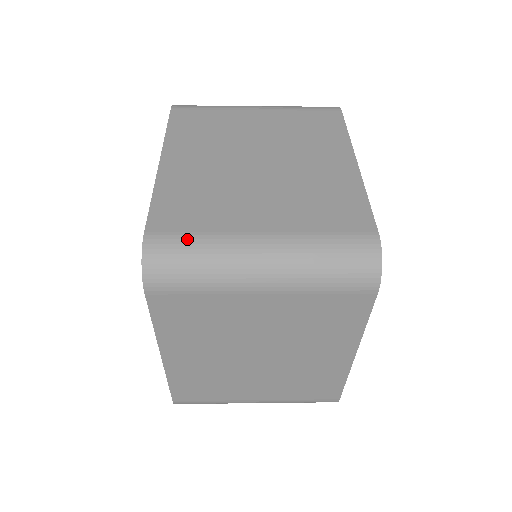
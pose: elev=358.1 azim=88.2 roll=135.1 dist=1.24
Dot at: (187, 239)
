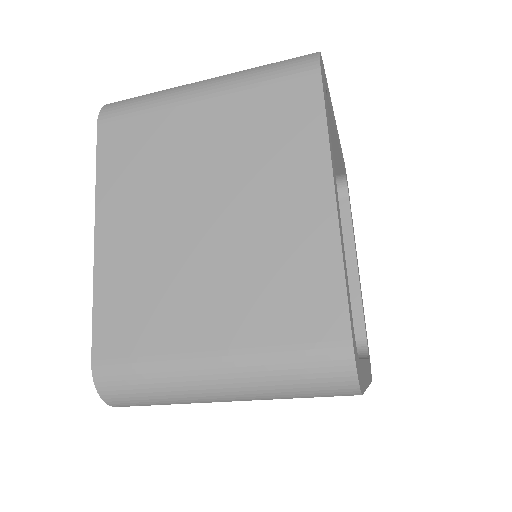
Dot at: (134, 368)
